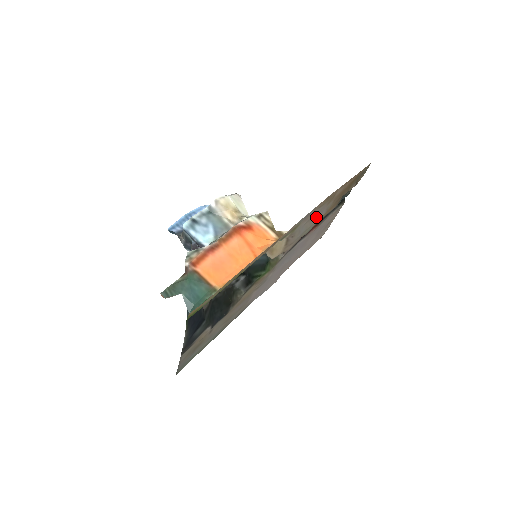
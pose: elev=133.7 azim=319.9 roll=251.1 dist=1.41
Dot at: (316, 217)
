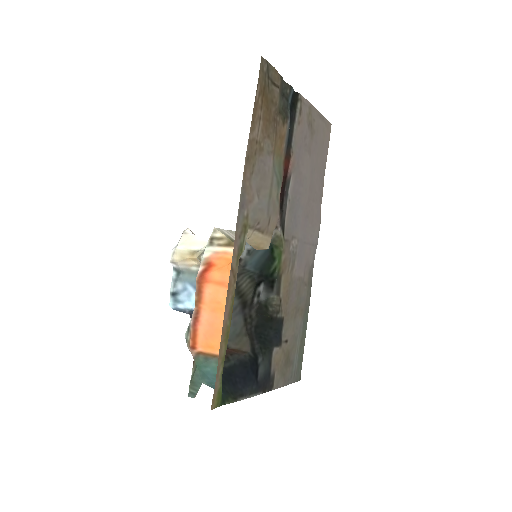
Dot at: (264, 177)
